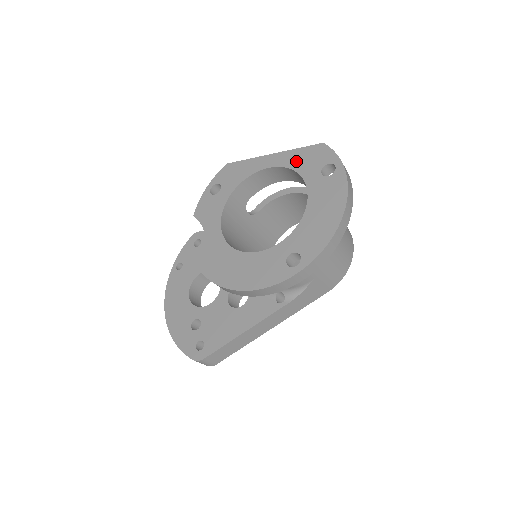
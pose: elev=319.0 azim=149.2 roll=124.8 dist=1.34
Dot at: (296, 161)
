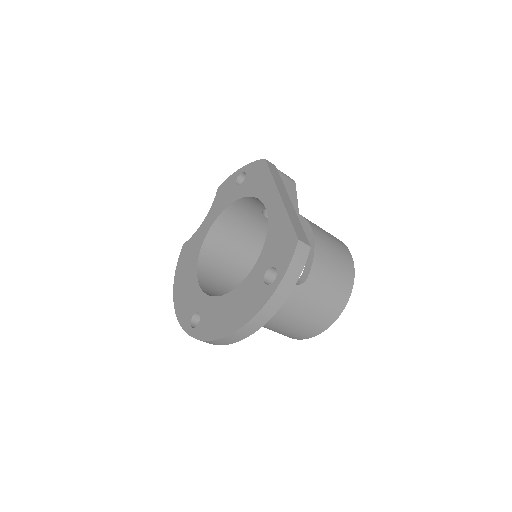
Dot at: (275, 230)
